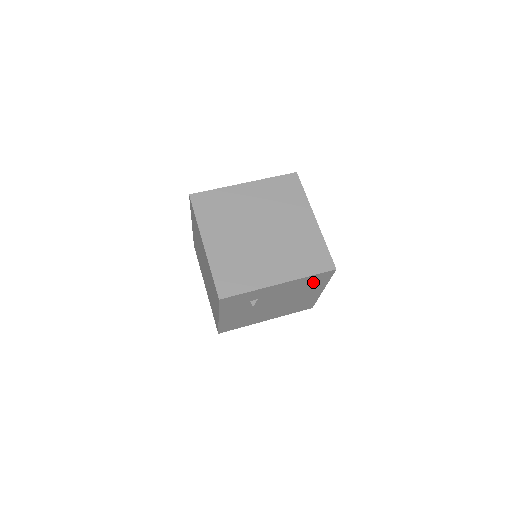
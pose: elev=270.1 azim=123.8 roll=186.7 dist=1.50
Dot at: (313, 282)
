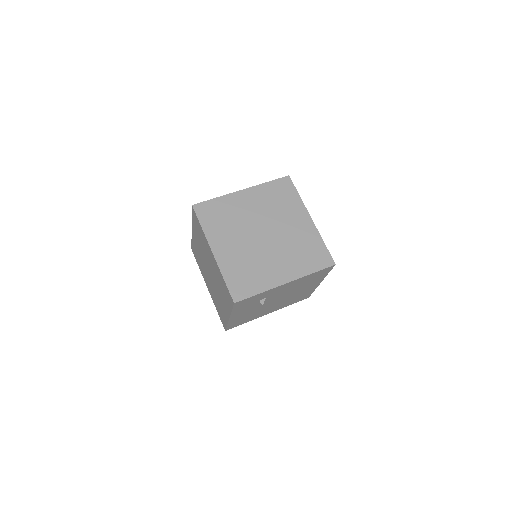
Dot at: (314, 277)
